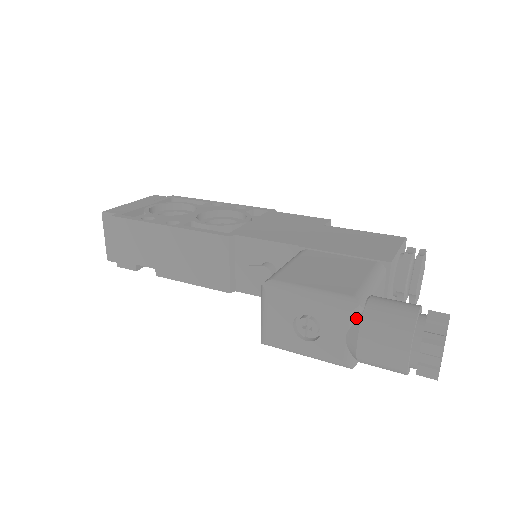
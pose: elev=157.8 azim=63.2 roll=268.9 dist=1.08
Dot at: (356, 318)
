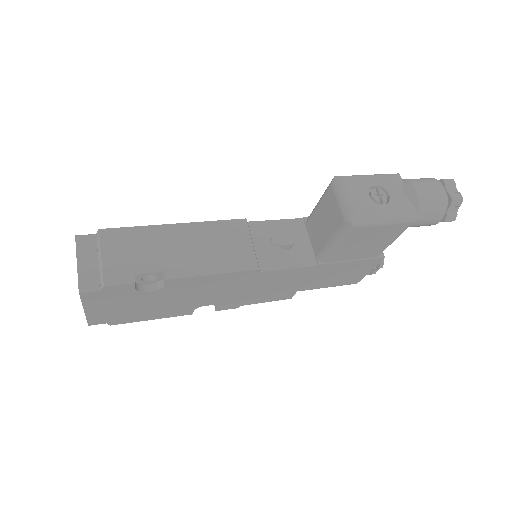
Dot at: (402, 181)
